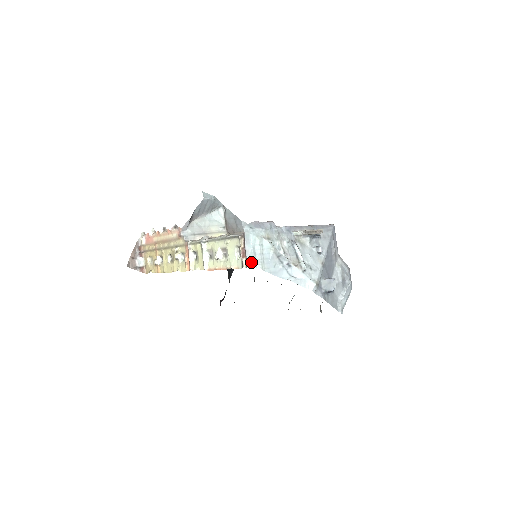
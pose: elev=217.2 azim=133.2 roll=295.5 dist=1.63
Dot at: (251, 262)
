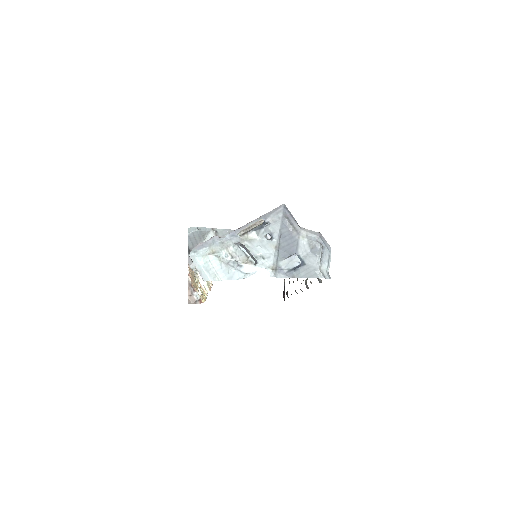
Dot at: (207, 279)
